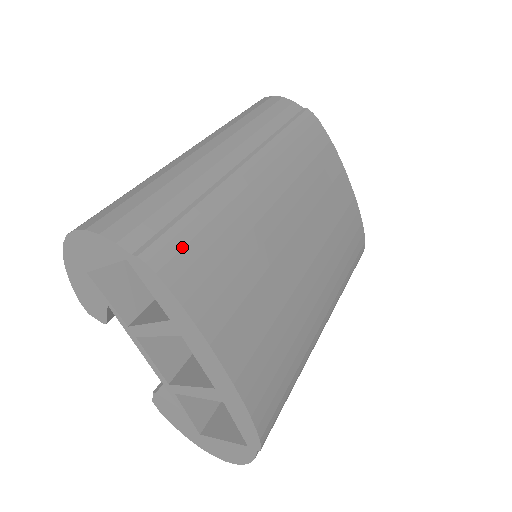
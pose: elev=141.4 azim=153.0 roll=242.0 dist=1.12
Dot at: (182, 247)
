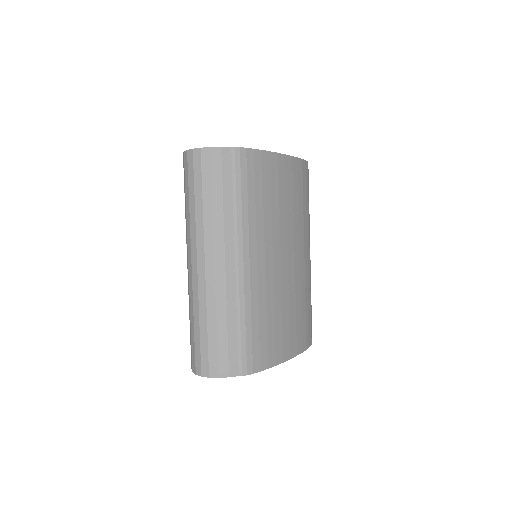
Dot at: (252, 351)
